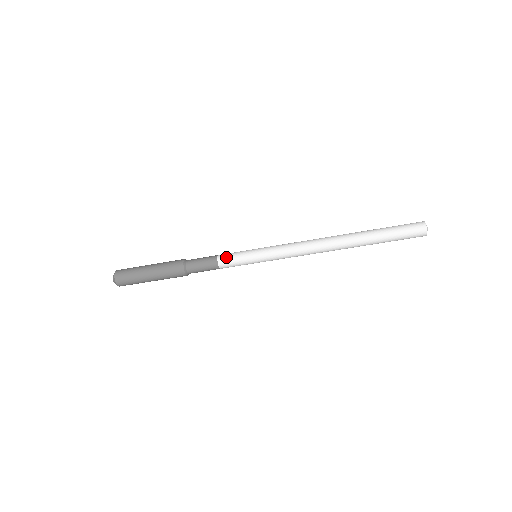
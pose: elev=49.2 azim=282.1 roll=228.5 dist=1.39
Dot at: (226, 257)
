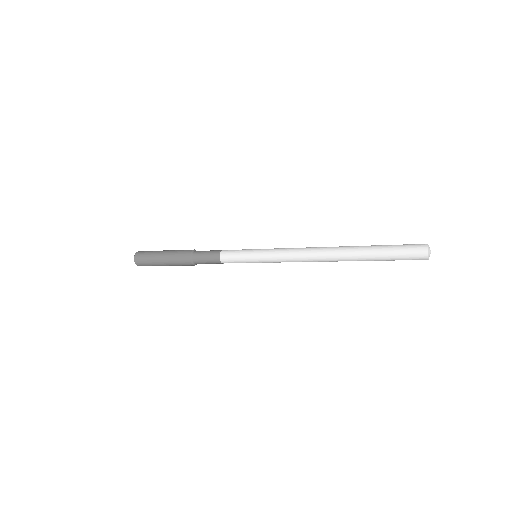
Dot at: (228, 261)
